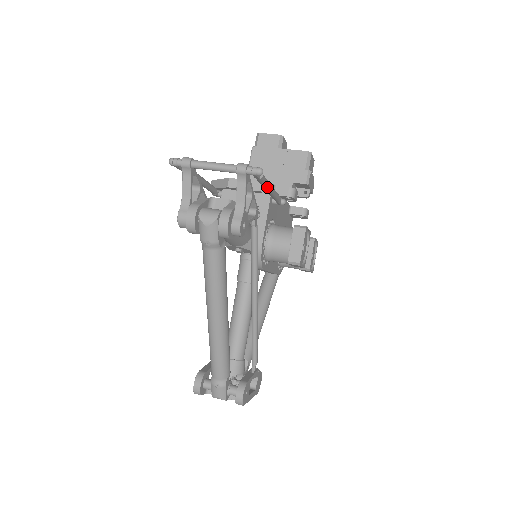
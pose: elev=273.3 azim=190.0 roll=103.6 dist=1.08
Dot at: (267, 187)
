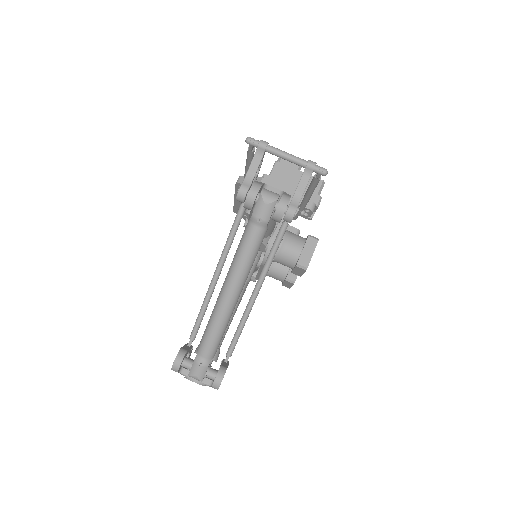
Dot at: (313, 191)
